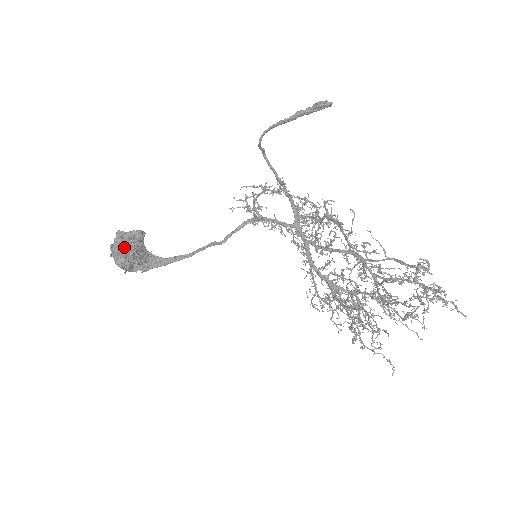
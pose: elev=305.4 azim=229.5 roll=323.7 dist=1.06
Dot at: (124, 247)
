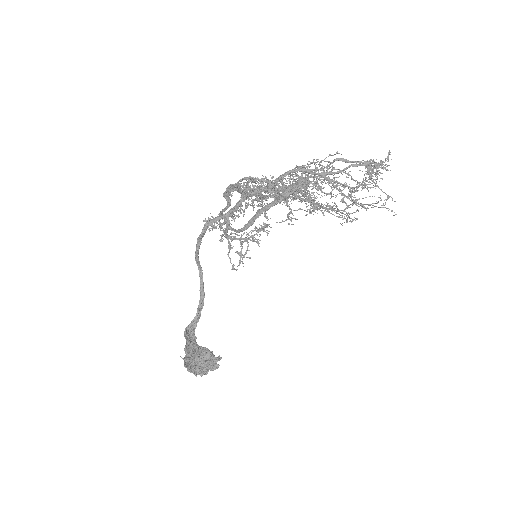
Dot at: (210, 369)
